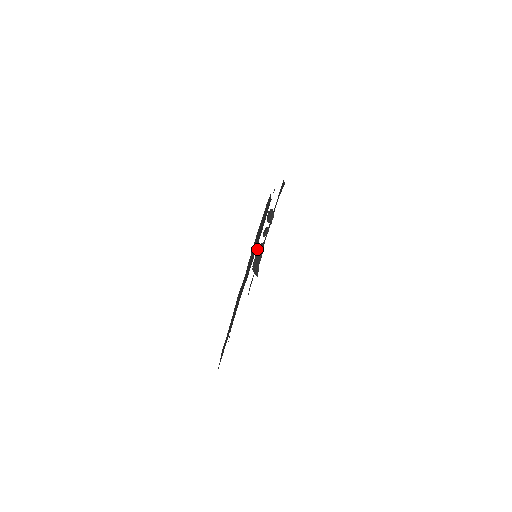
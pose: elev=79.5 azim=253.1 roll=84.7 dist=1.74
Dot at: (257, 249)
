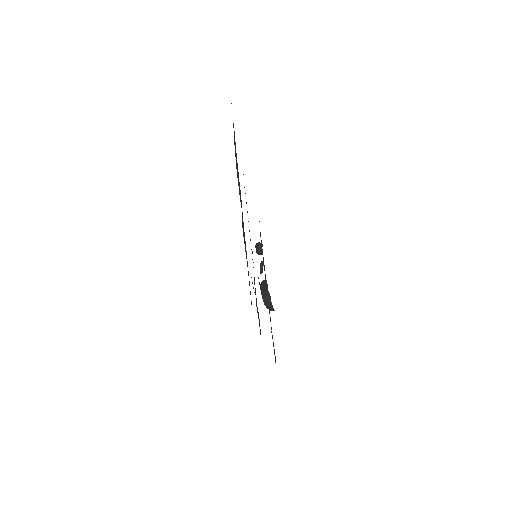
Dot at: occluded
